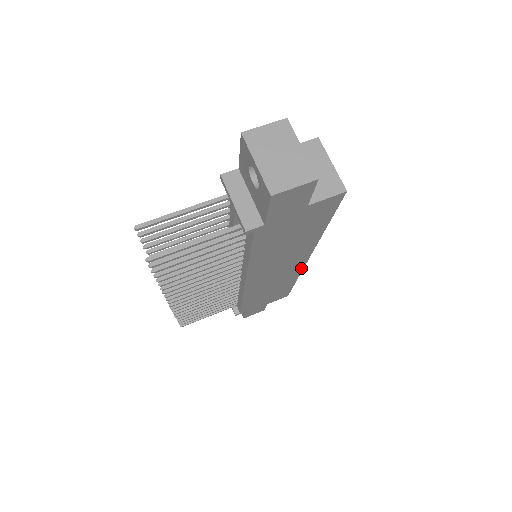
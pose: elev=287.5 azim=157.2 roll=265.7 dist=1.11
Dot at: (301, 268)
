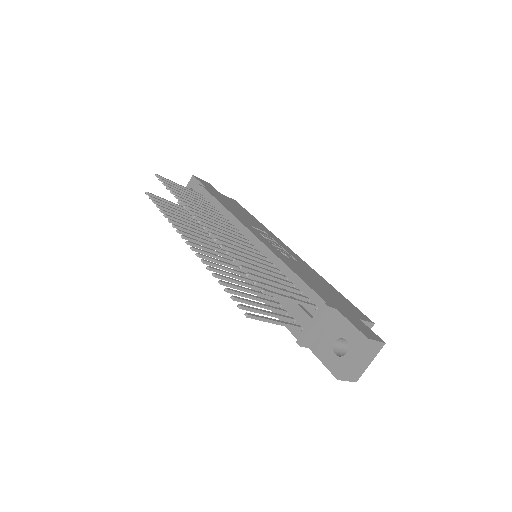
Dot at: occluded
